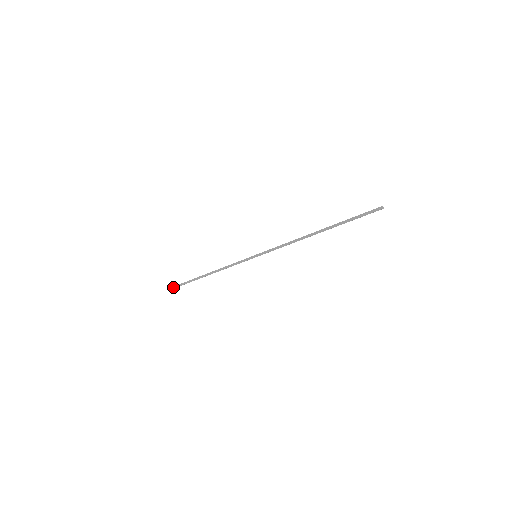
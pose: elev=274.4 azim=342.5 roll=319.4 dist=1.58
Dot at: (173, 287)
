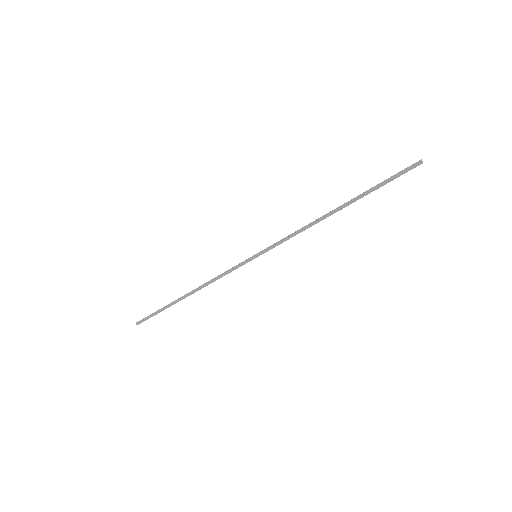
Dot at: (139, 322)
